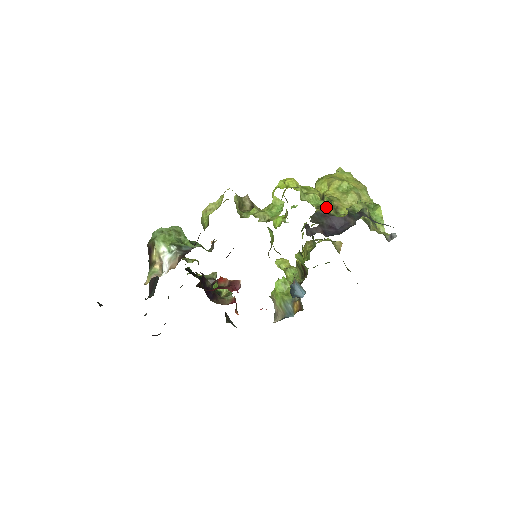
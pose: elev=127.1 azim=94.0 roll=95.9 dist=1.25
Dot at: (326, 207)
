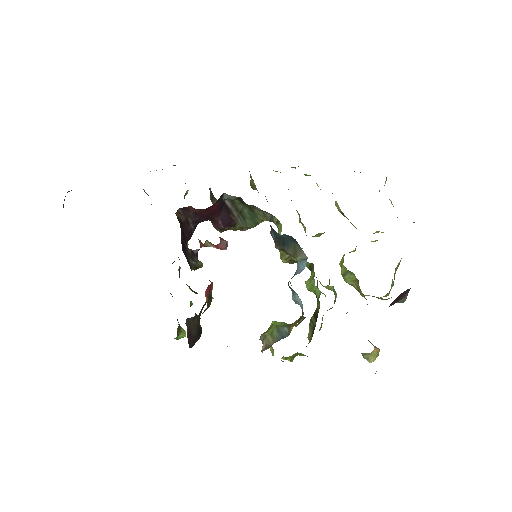
Dot at: occluded
